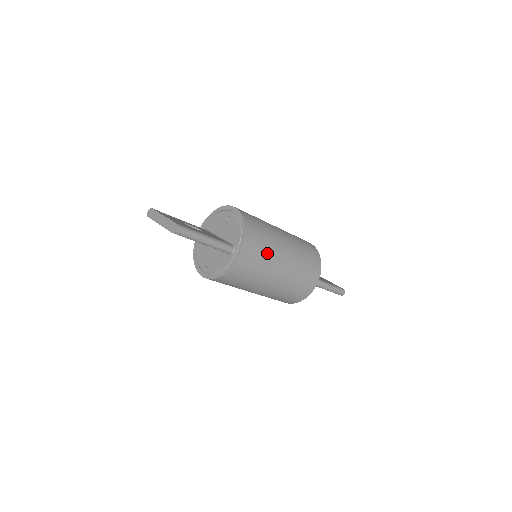
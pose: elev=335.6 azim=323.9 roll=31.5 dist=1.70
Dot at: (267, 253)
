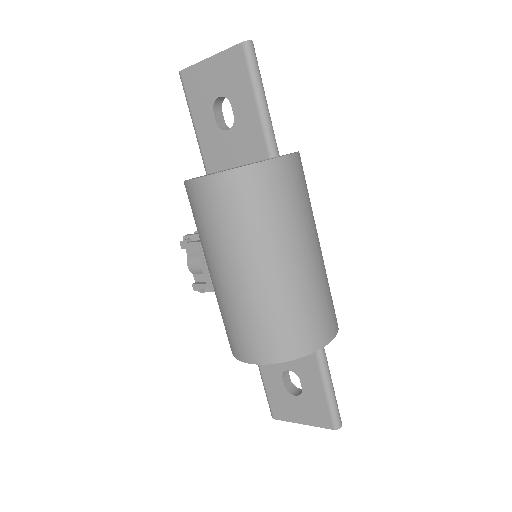
Dot at: (309, 204)
